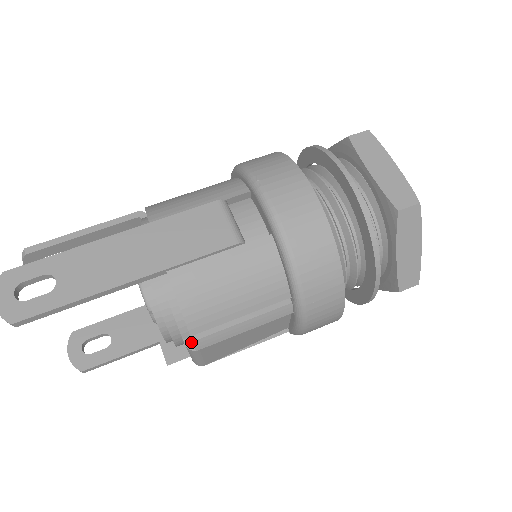
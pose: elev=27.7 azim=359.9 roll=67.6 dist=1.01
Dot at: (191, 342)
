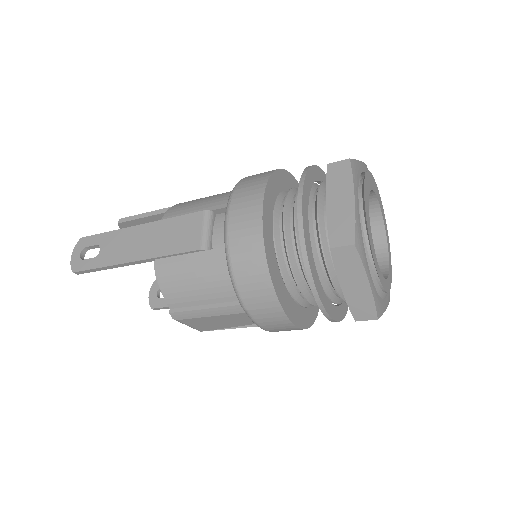
Dot at: occluded
